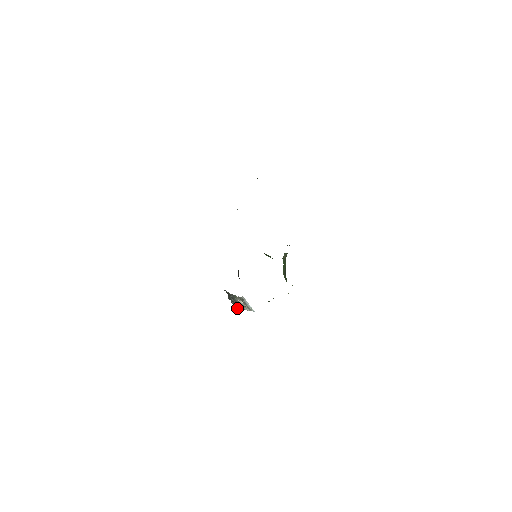
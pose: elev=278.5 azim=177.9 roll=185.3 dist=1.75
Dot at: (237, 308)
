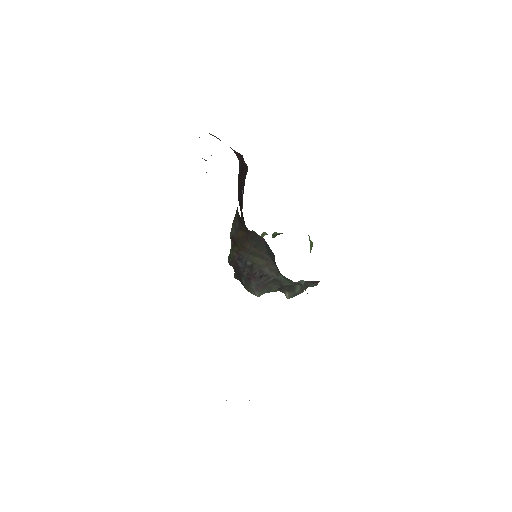
Dot at: occluded
